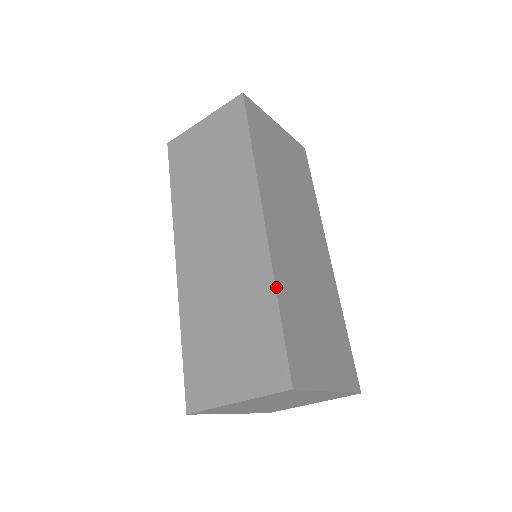
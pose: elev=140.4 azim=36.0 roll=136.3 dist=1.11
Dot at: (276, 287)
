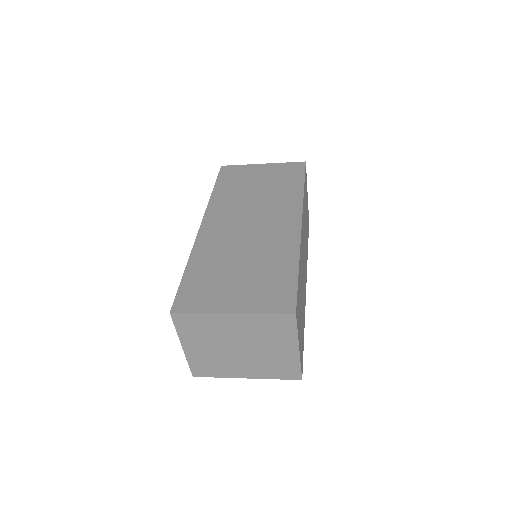
Dot at: (189, 259)
